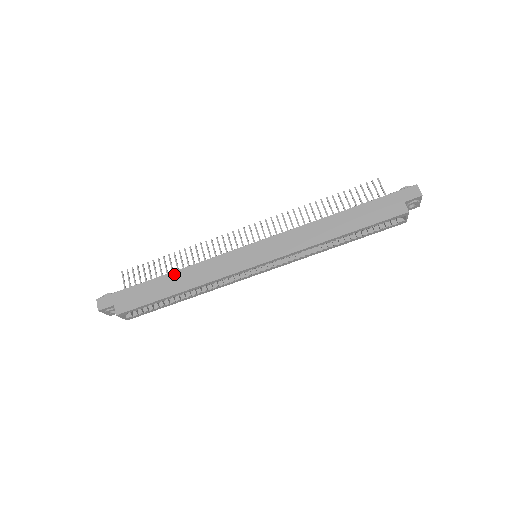
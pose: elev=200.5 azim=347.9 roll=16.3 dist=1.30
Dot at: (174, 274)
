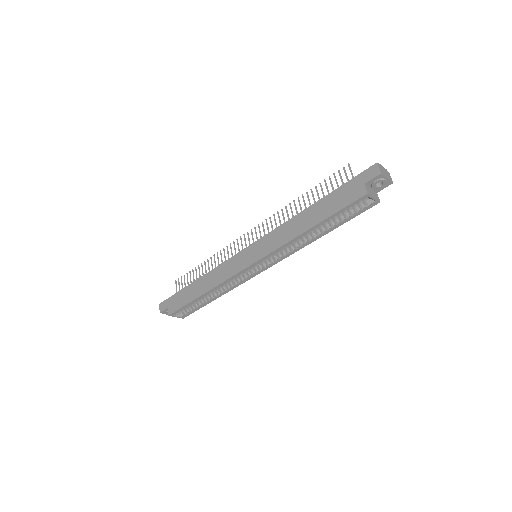
Dot at: (201, 279)
